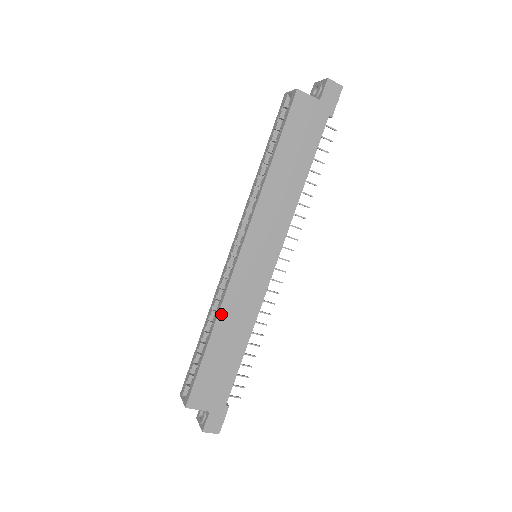
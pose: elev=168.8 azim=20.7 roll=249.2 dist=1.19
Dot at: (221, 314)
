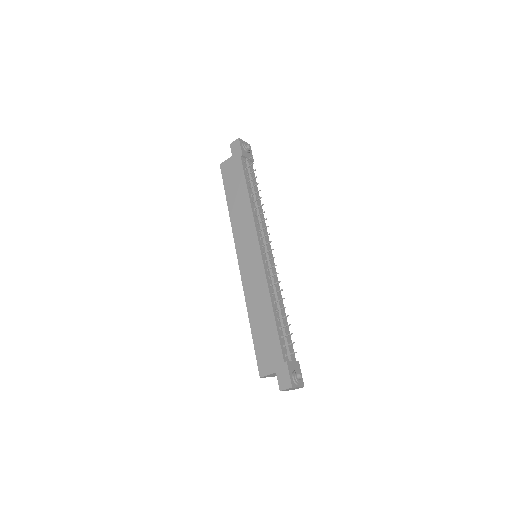
Dot at: (248, 302)
